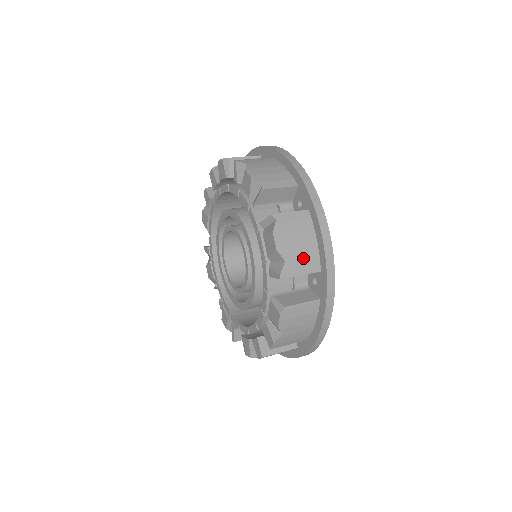
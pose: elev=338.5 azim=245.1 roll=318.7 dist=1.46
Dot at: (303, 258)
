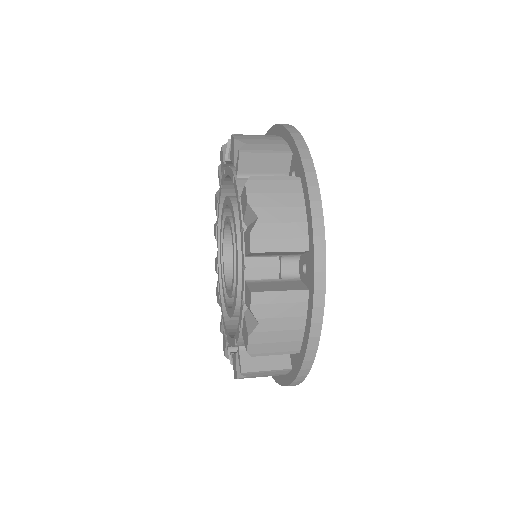
Dot at: (267, 144)
